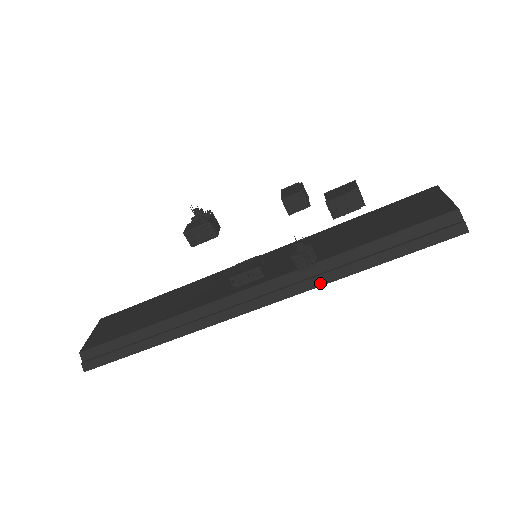
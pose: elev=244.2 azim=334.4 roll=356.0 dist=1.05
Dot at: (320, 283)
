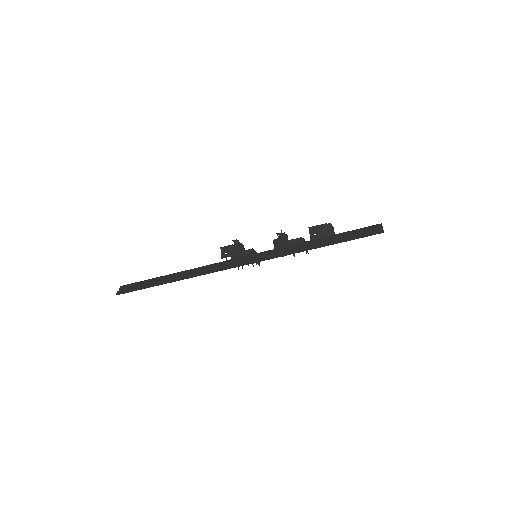
Dot at: (284, 255)
